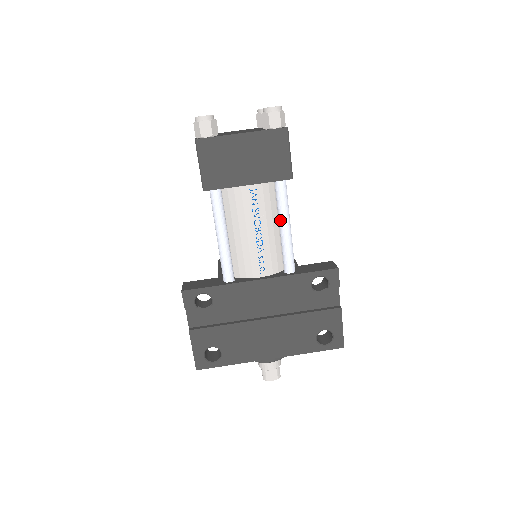
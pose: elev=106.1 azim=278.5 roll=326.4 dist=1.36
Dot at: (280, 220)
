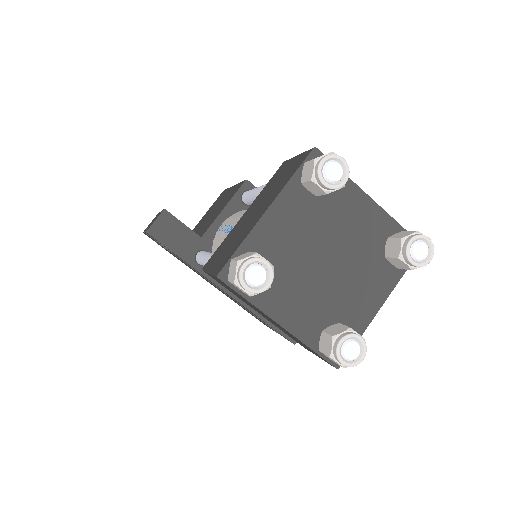
Dot at: occluded
